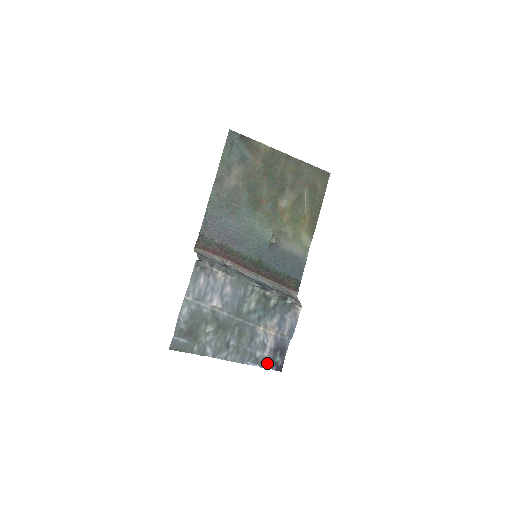
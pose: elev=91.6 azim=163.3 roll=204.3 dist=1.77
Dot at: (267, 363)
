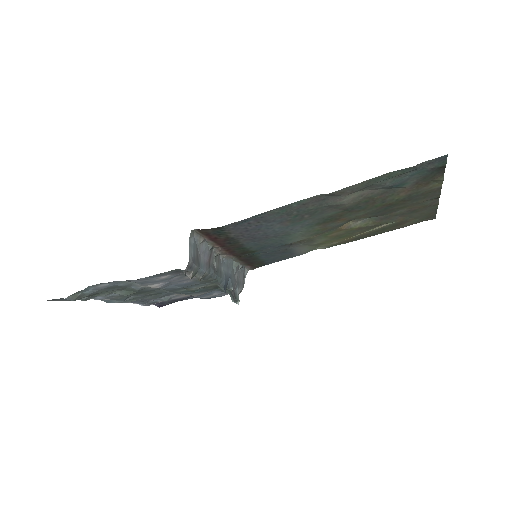
Dot at: (155, 303)
